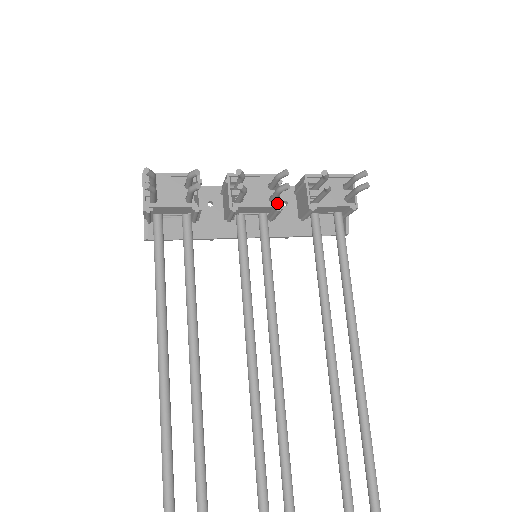
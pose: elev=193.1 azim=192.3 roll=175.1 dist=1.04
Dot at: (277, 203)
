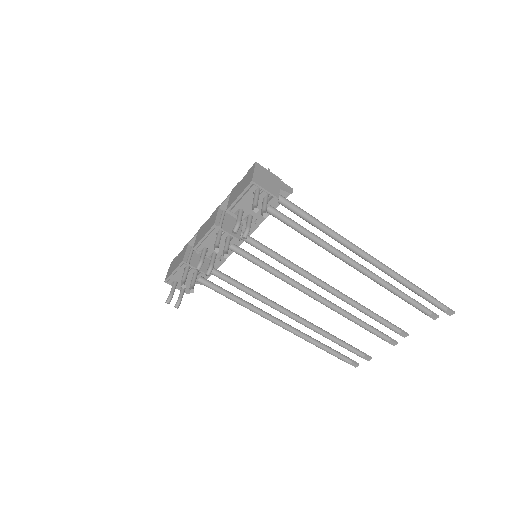
Dot at: (233, 240)
